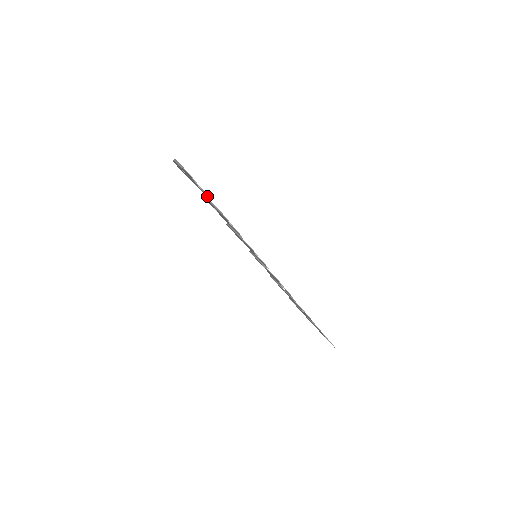
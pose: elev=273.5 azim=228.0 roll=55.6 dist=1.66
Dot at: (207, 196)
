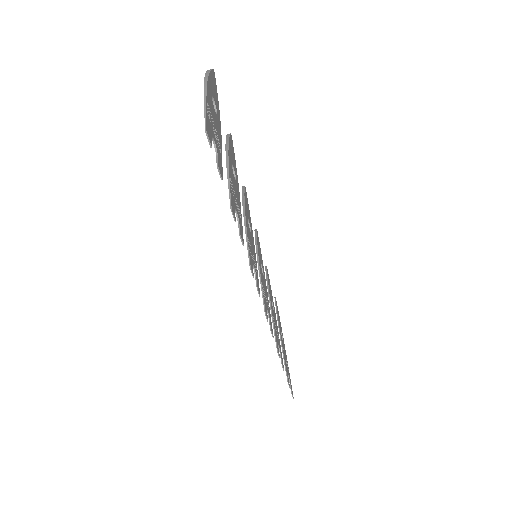
Dot at: (220, 171)
